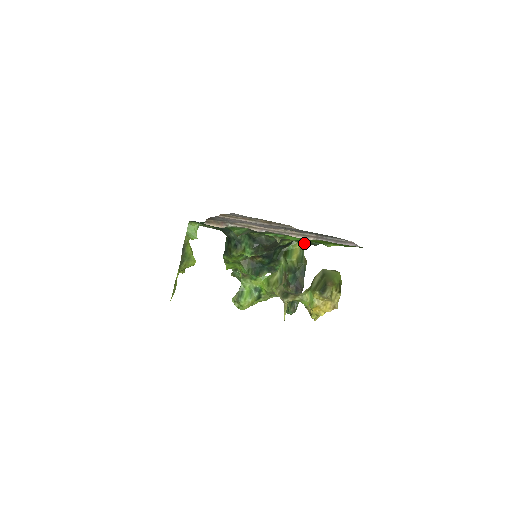
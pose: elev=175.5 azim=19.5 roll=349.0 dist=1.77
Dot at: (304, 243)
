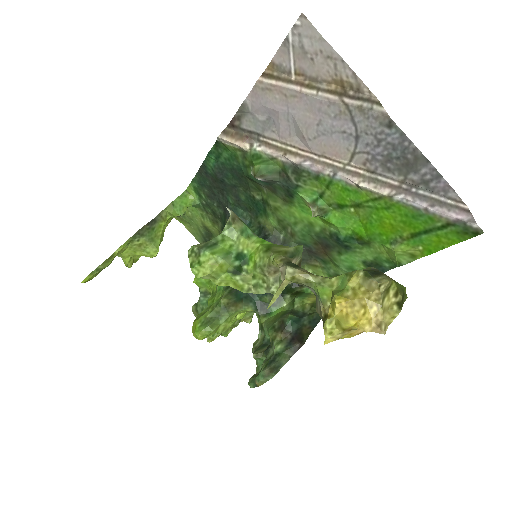
Dot at: occluded
